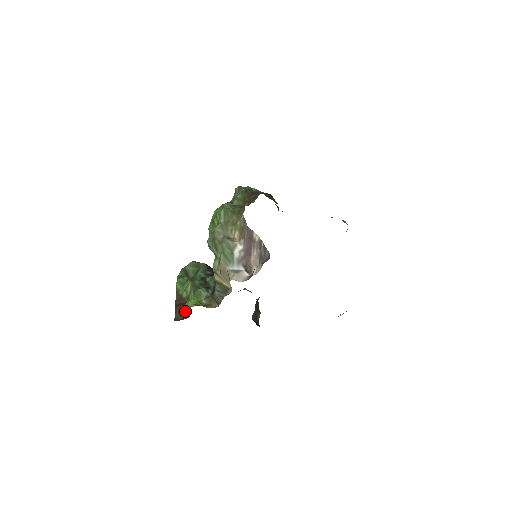
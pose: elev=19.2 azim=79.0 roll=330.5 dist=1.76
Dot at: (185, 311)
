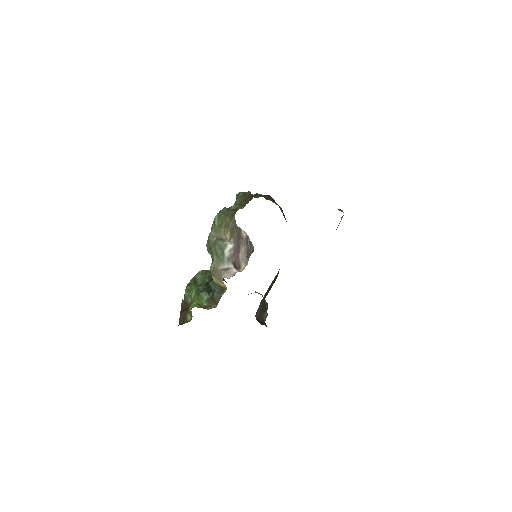
Dot at: (188, 315)
